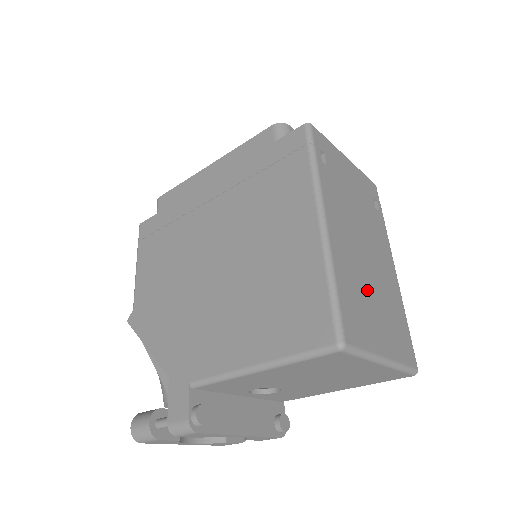
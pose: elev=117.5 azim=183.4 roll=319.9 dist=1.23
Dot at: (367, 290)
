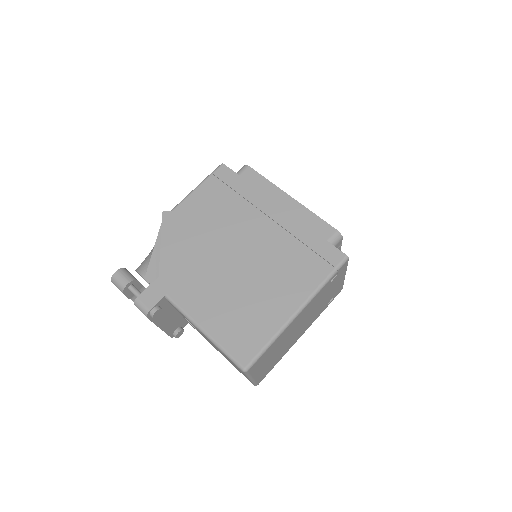
Dot at: (279, 347)
